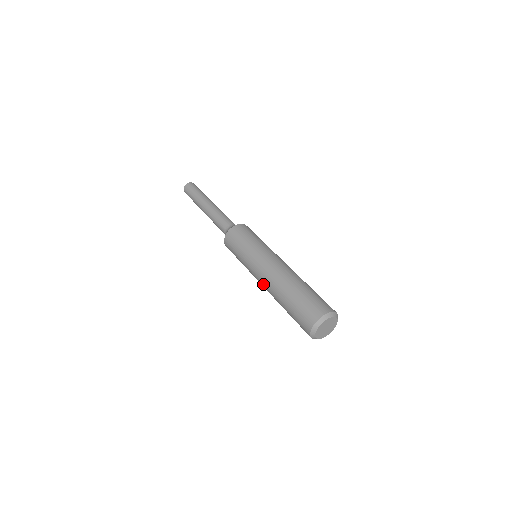
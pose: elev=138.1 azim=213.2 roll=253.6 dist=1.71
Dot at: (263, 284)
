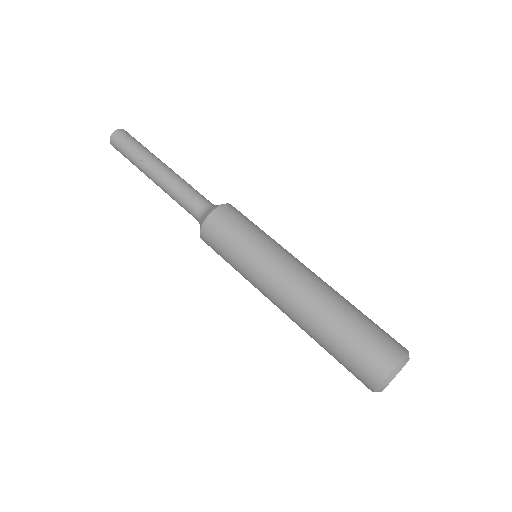
Dot at: occluded
